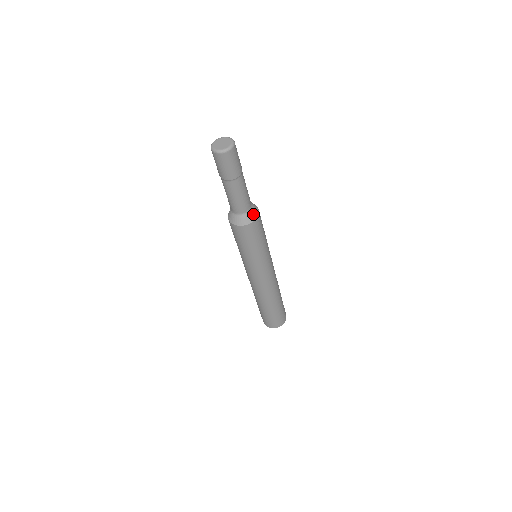
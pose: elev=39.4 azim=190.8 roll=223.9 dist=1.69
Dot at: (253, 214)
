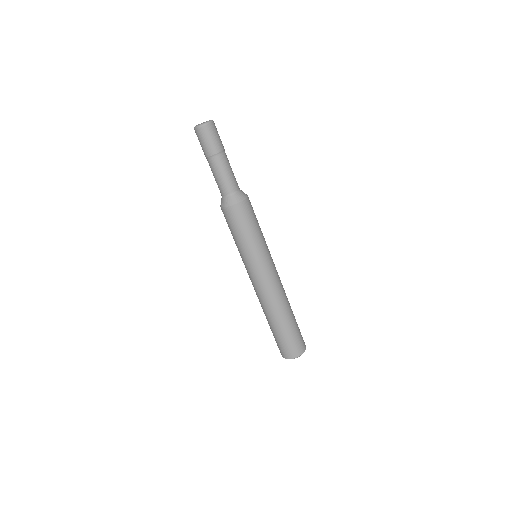
Dot at: (243, 192)
